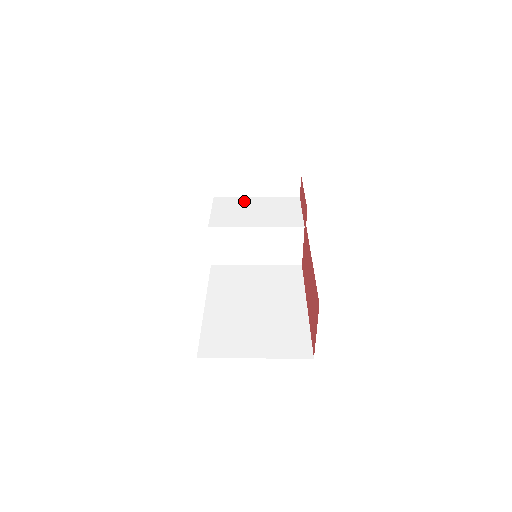
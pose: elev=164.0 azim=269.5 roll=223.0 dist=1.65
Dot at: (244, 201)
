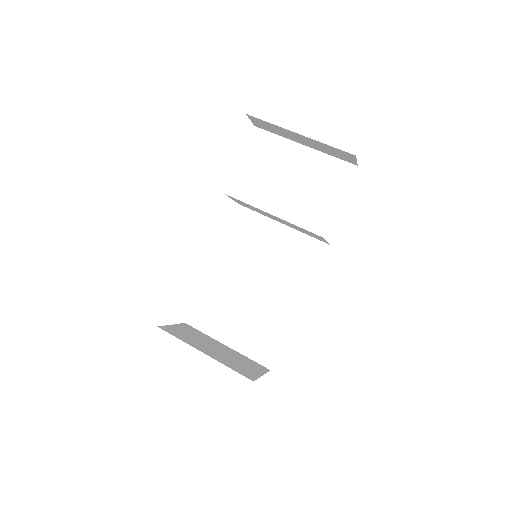
Dot at: (285, 150)
